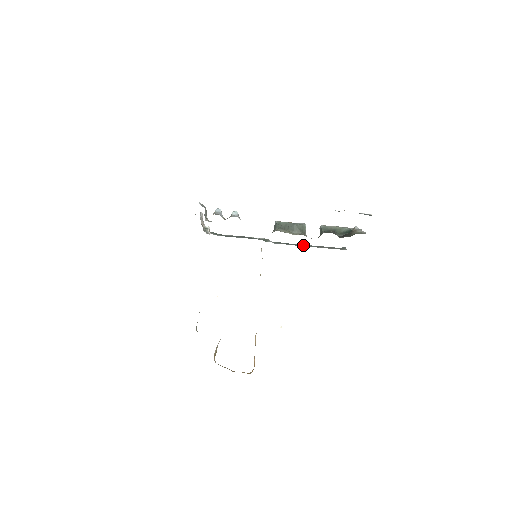
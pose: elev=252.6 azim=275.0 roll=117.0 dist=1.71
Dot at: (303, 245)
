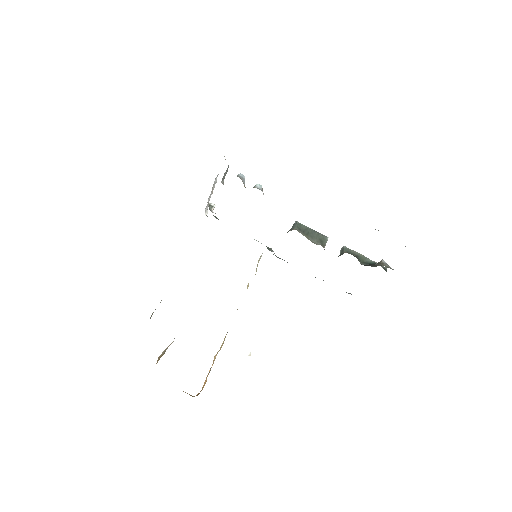
Dot at: occluded
